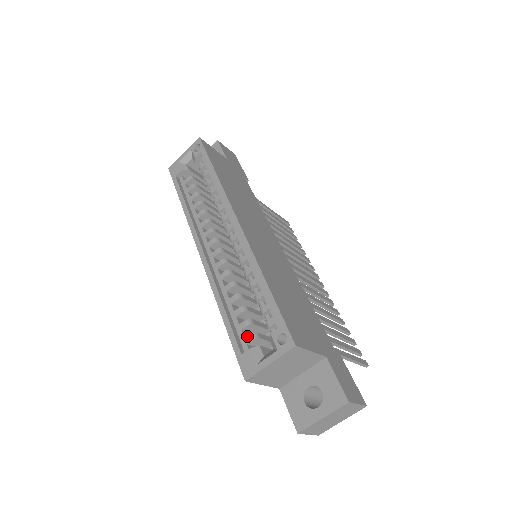
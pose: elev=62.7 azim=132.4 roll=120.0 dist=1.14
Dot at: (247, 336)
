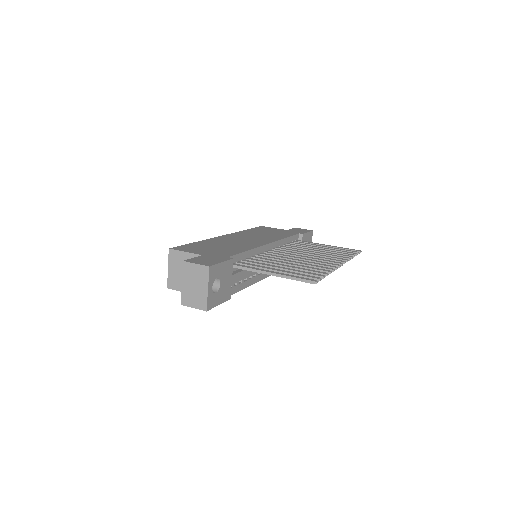
Dot at: occluded
